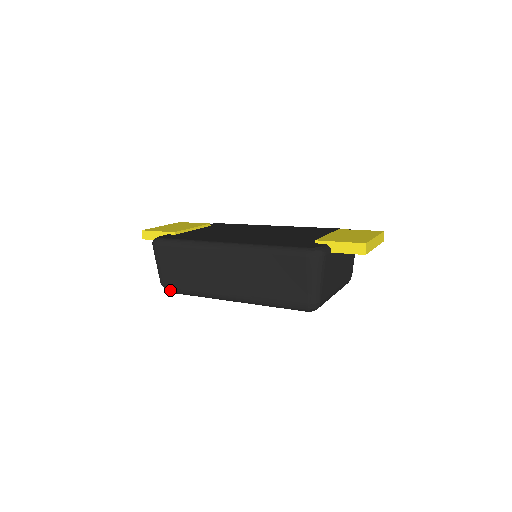
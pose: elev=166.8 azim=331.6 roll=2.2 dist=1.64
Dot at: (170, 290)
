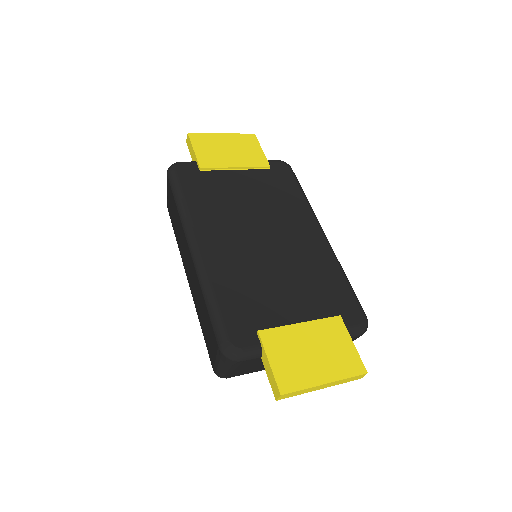
Dot at: occluded
